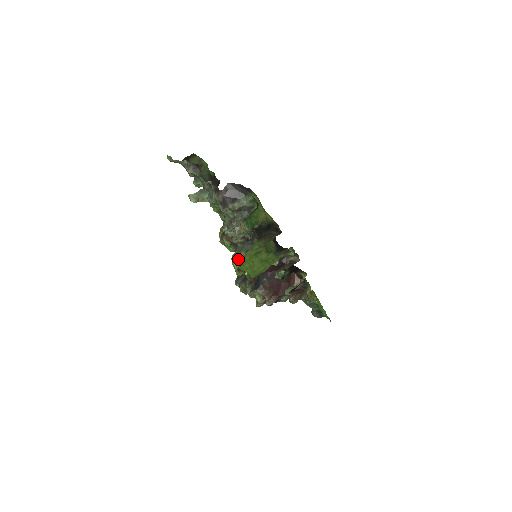
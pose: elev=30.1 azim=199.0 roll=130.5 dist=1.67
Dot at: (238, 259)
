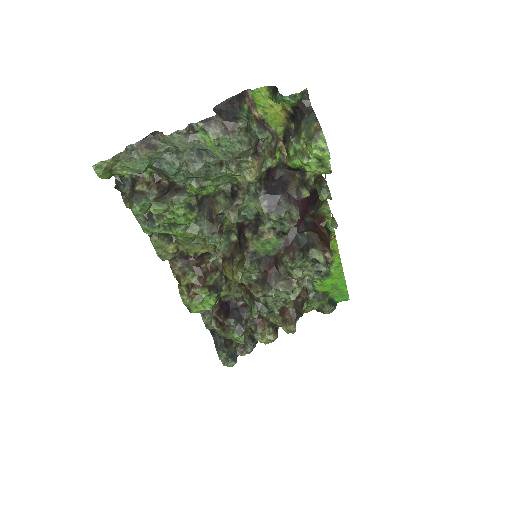
Dot at: (318, 131)
